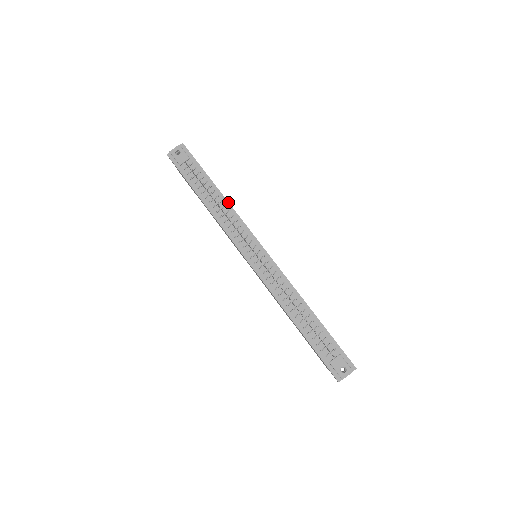
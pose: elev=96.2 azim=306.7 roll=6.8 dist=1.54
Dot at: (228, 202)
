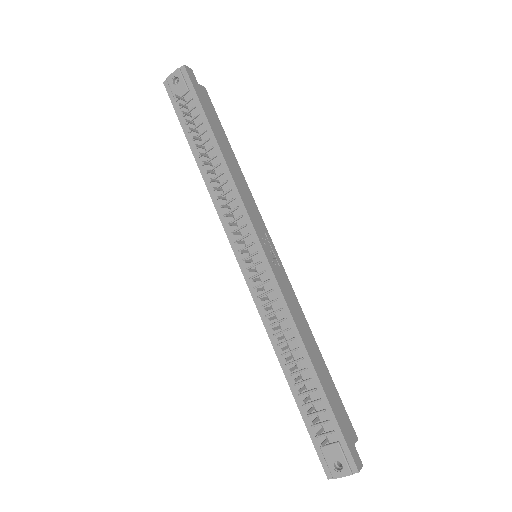
Dot at: (227, 167)
